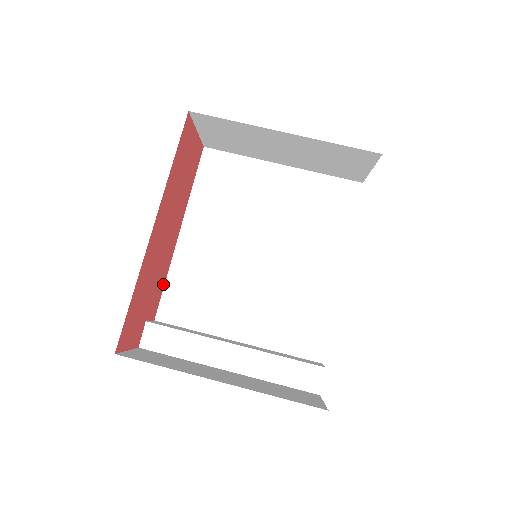
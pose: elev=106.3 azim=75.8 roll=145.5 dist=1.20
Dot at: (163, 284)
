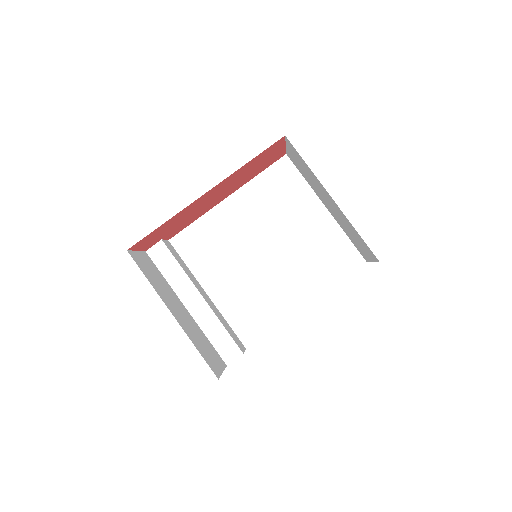
Dot at: (191, 223)
